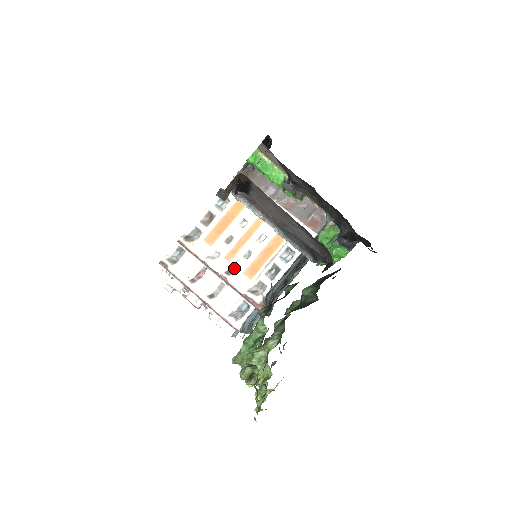
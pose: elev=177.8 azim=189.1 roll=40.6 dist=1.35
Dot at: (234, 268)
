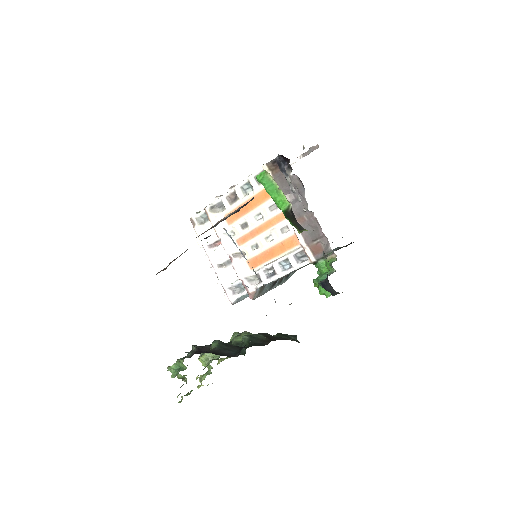
Dot at: (242, 252)
